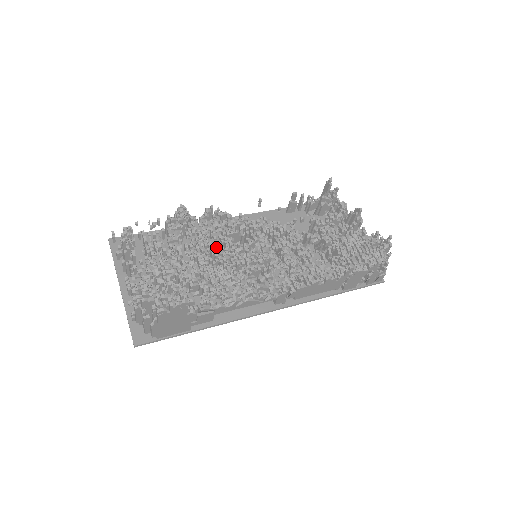
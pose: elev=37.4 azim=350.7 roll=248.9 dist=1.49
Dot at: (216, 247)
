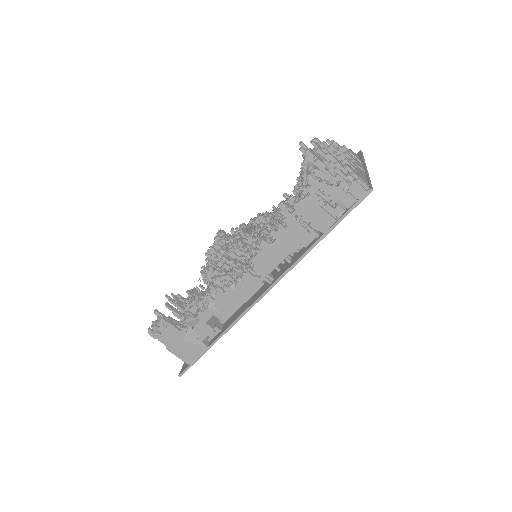
Dot at: occluded
